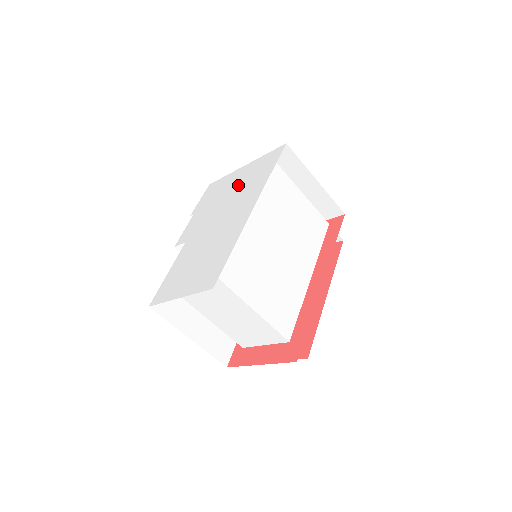
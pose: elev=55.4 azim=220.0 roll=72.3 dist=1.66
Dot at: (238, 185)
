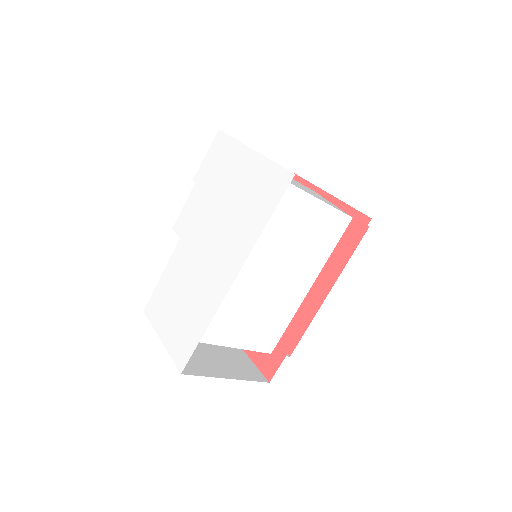
Dot at: (236, 195)
